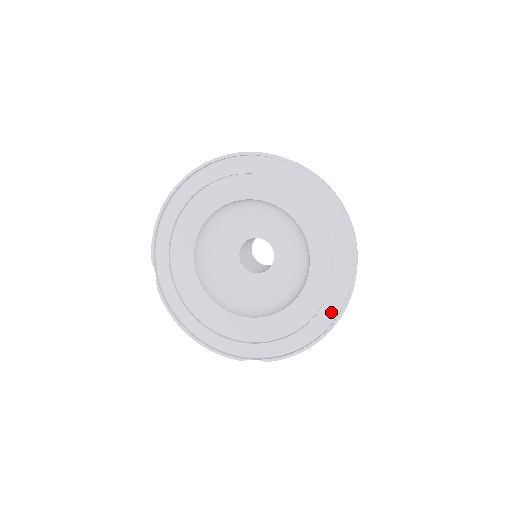
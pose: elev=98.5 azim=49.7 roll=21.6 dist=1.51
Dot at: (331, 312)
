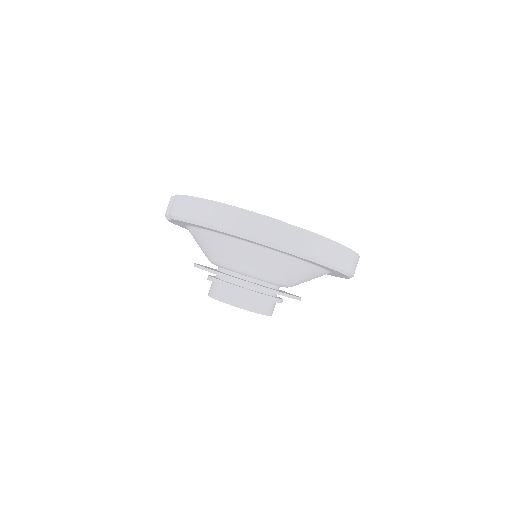
Dot at: occluded
